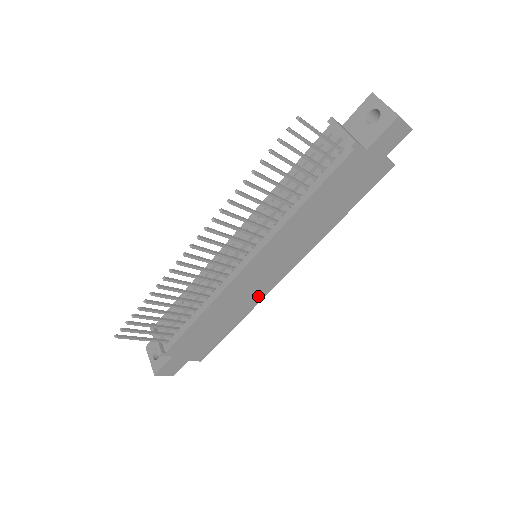
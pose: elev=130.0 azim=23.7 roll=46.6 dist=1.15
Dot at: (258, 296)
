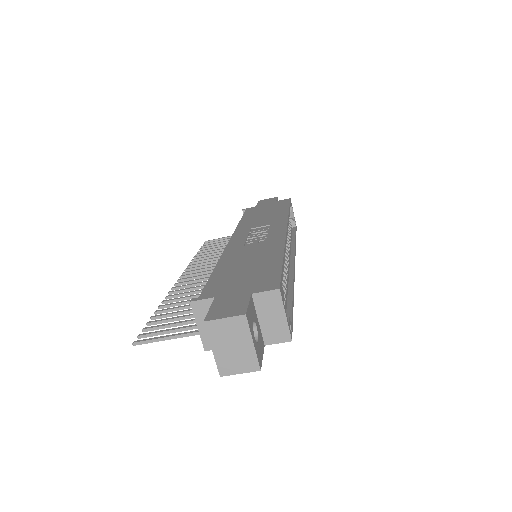
Dot at: occluded
